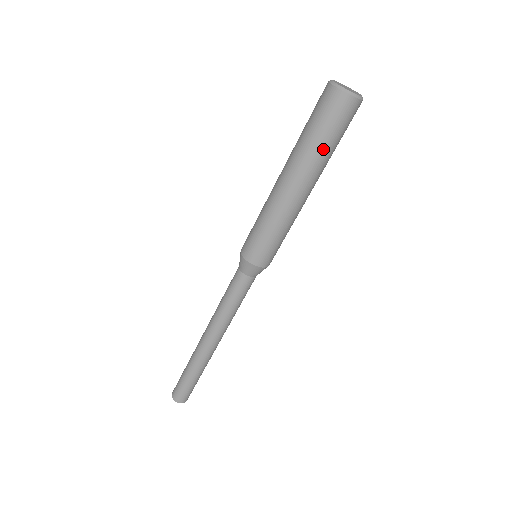
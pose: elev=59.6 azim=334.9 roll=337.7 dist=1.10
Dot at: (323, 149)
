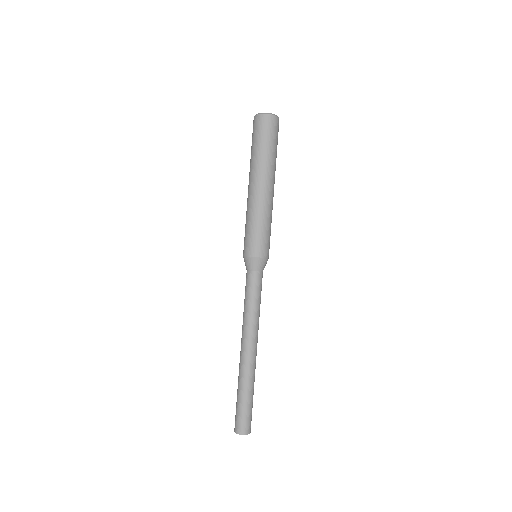
Dot at: (260, 152)
